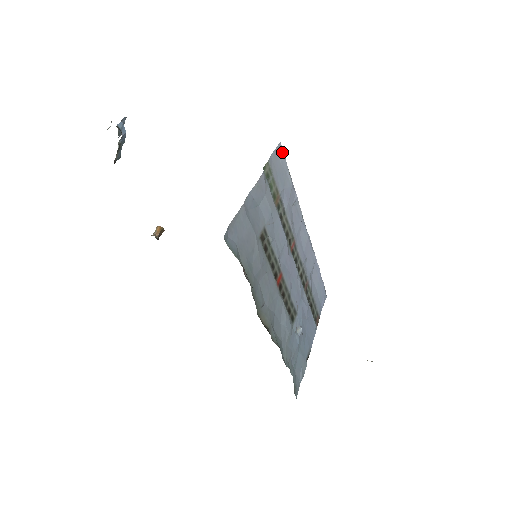
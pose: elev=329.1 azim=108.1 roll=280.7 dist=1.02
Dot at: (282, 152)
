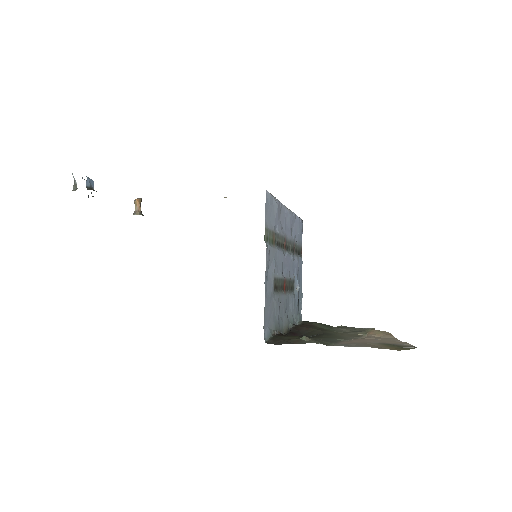
Dot at: (268, 195)
